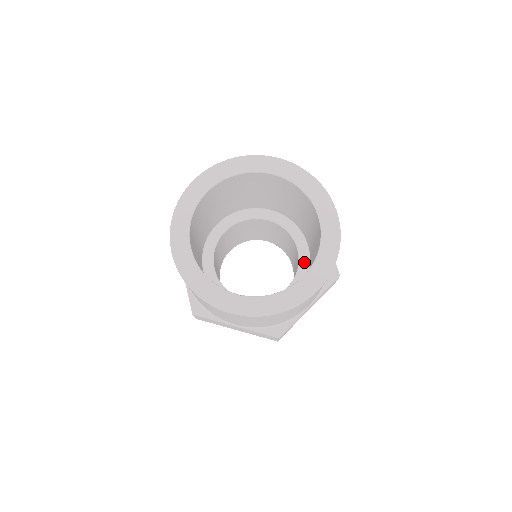
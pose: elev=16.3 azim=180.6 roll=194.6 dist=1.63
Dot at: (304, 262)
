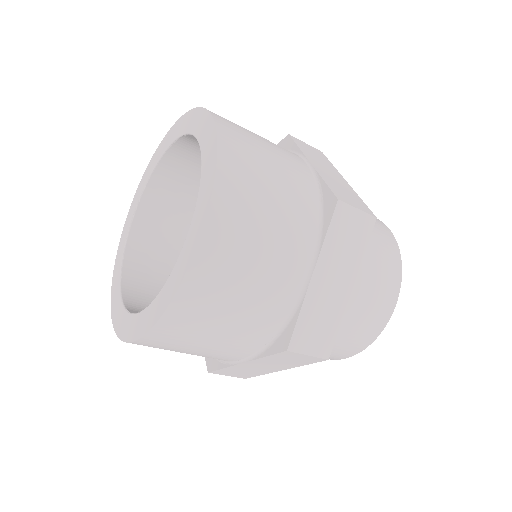
Dot at: occluded
